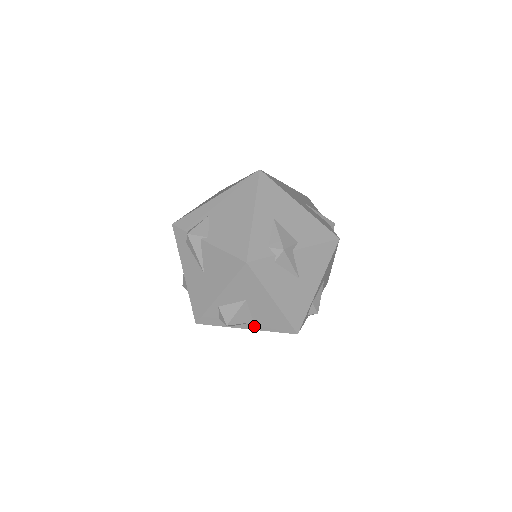
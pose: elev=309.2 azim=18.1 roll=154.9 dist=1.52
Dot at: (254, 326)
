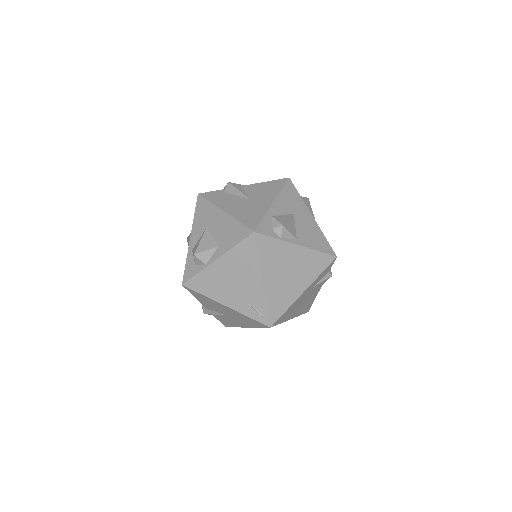
Dot at: (220, 251)
